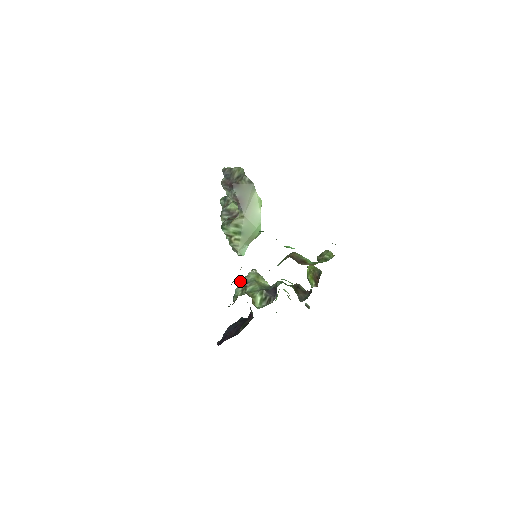
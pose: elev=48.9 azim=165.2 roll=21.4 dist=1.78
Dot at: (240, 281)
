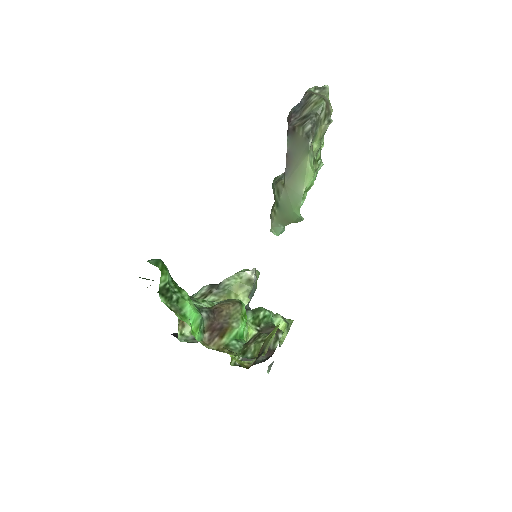
Dot at: (237, 272)
